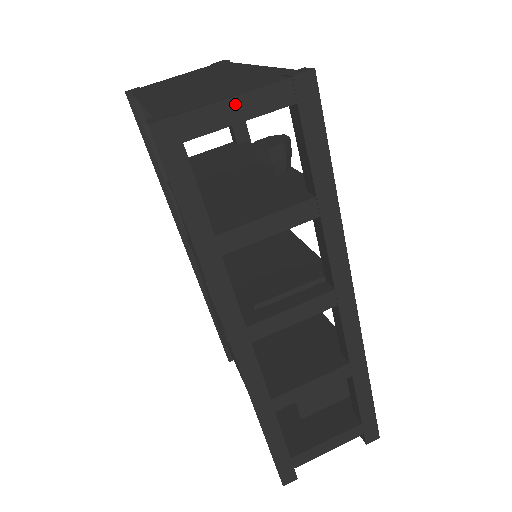
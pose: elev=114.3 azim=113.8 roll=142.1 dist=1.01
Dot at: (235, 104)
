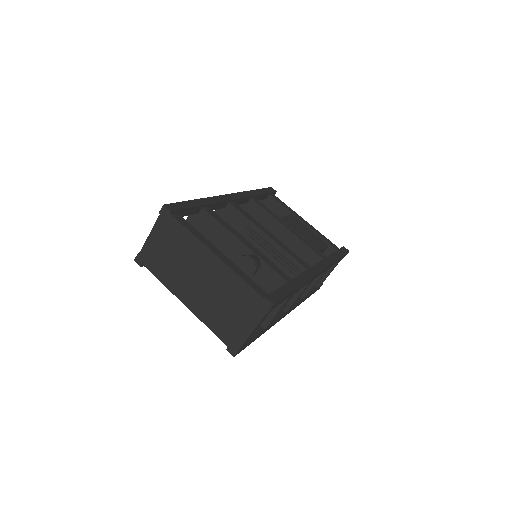
Dot at: (254, 331)
